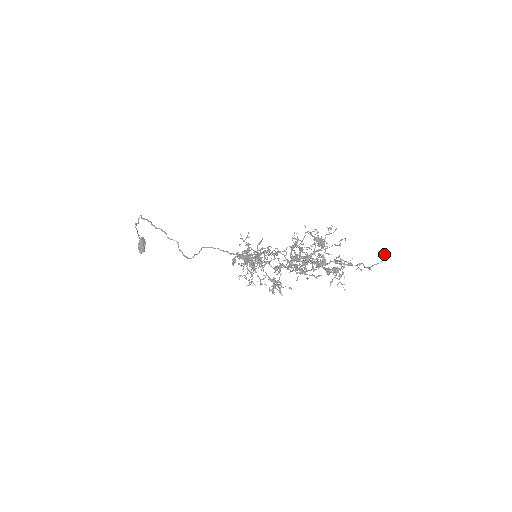
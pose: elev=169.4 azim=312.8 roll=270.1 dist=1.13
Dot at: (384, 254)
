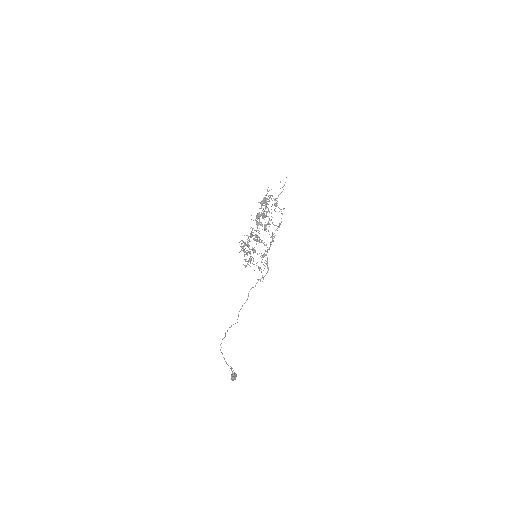
Dot at: occluded
